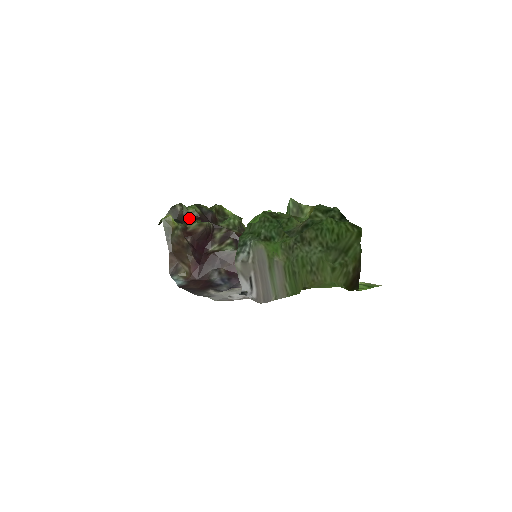
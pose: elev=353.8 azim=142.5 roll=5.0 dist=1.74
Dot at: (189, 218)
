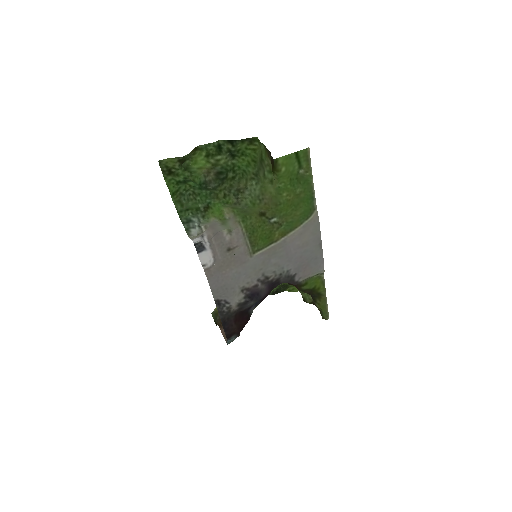
Dot at: occluded
